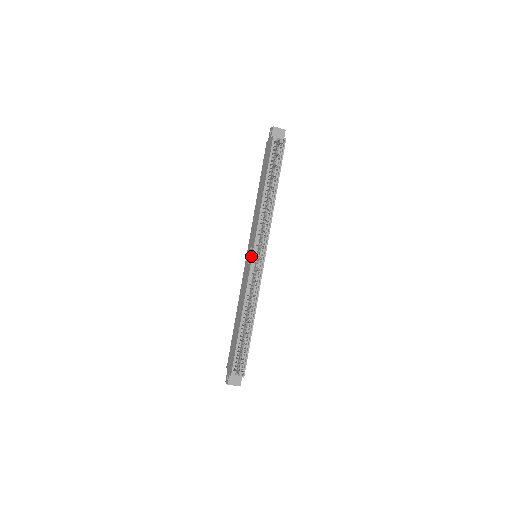
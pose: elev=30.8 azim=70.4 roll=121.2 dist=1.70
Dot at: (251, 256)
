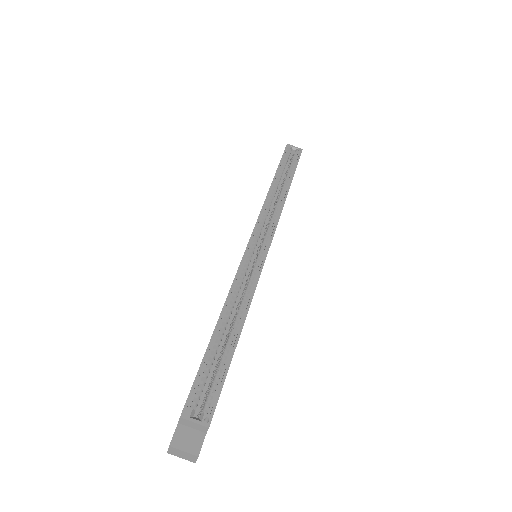
Dot at: occluded
